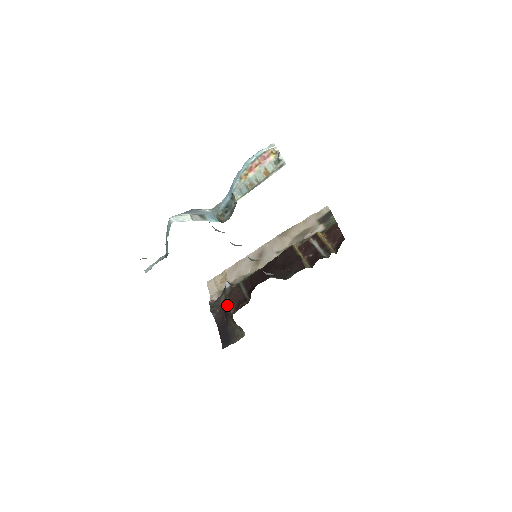
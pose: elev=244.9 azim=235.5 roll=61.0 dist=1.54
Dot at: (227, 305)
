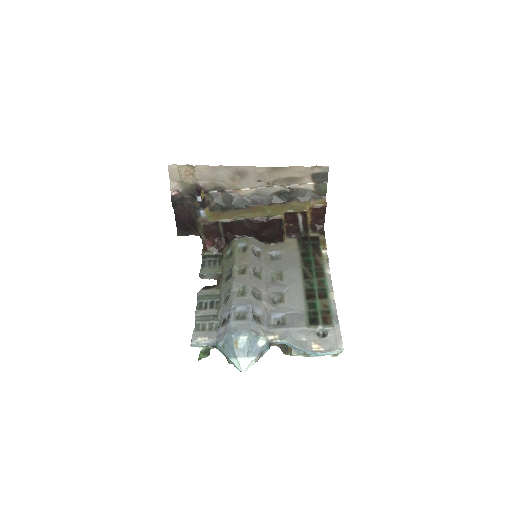
Dot at: (199, 229)
